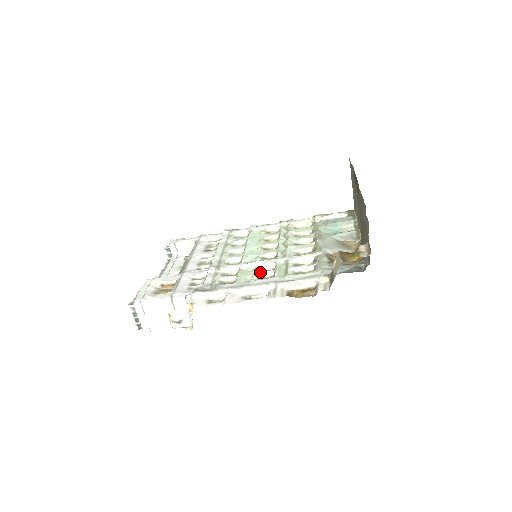
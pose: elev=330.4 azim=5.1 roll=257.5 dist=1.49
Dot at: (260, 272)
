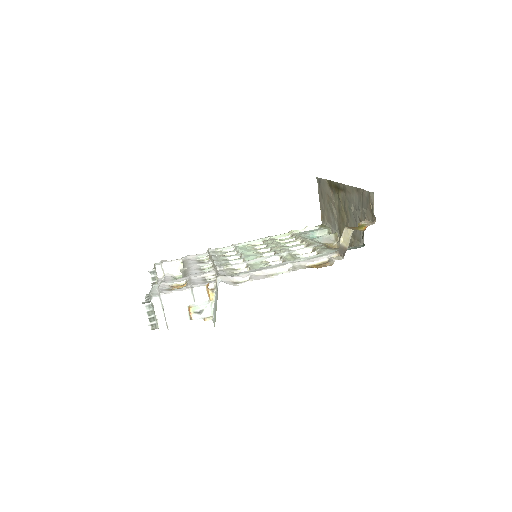
Dot at: (269, 262)
